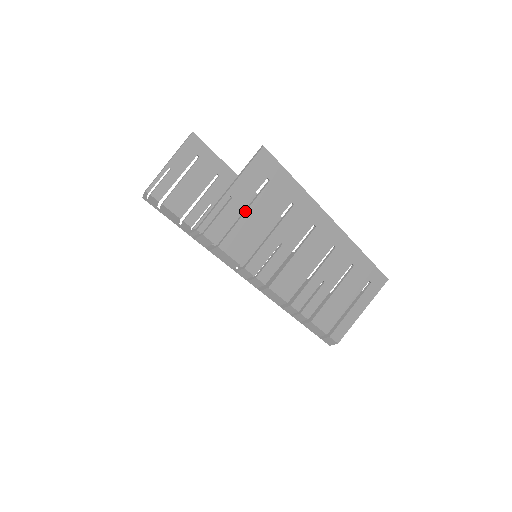
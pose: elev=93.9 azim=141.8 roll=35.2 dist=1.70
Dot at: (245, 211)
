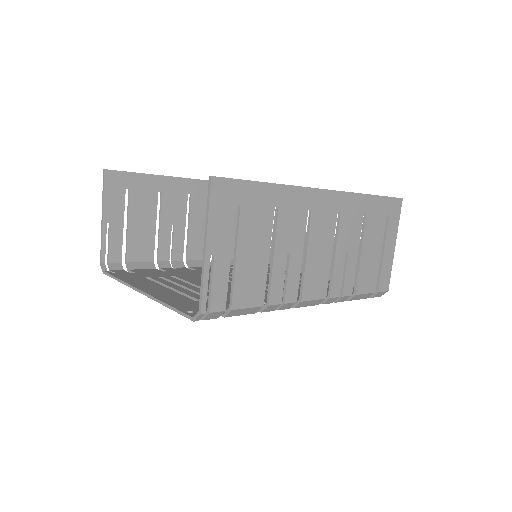
Dot at: (235, 255)
